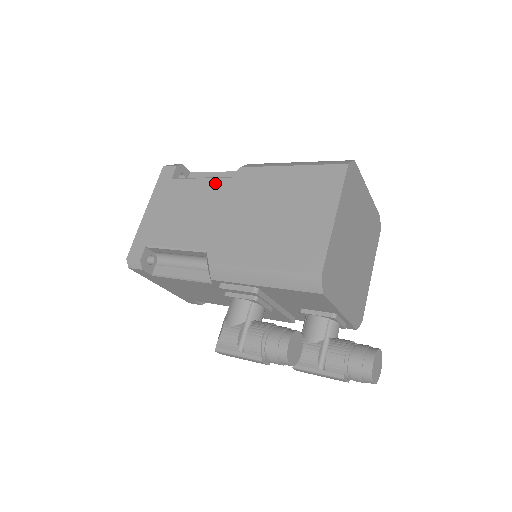
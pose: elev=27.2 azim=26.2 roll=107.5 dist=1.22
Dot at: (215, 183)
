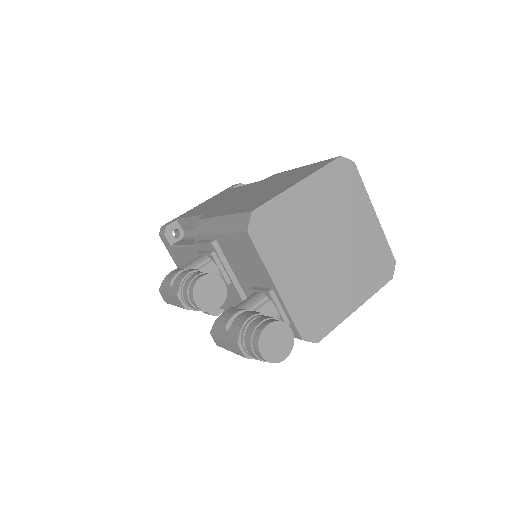
Dot at: (250, 184)
